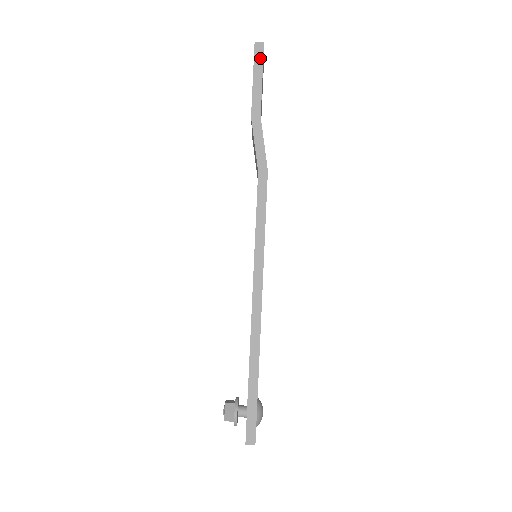
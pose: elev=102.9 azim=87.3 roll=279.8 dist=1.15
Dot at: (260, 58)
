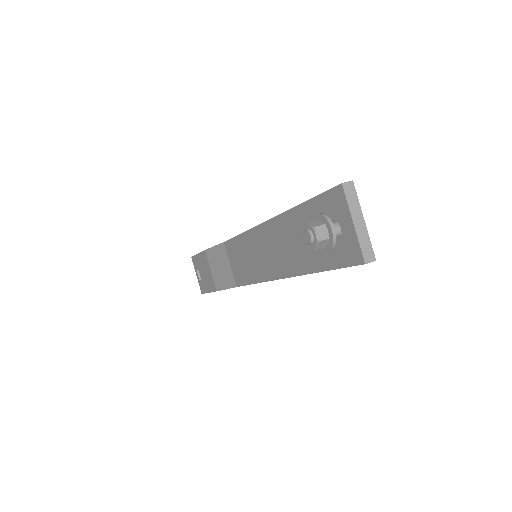
Dot at: occluded
